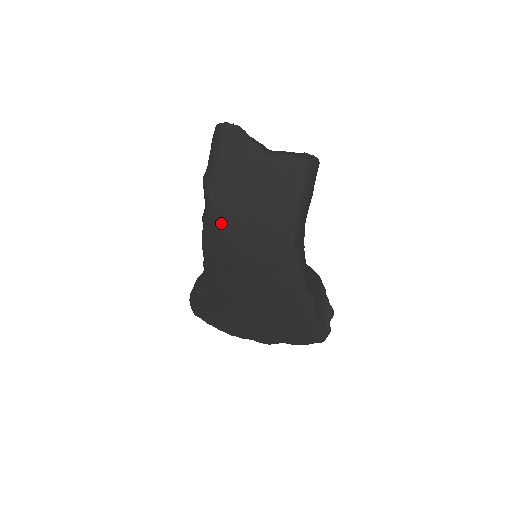
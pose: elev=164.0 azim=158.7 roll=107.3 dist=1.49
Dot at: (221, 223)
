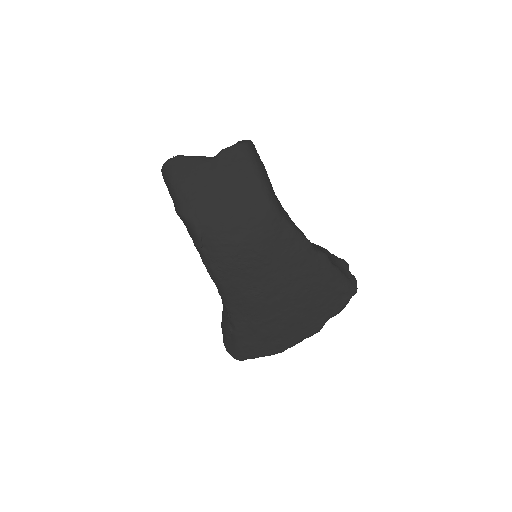
Dot at: (213, 234)
